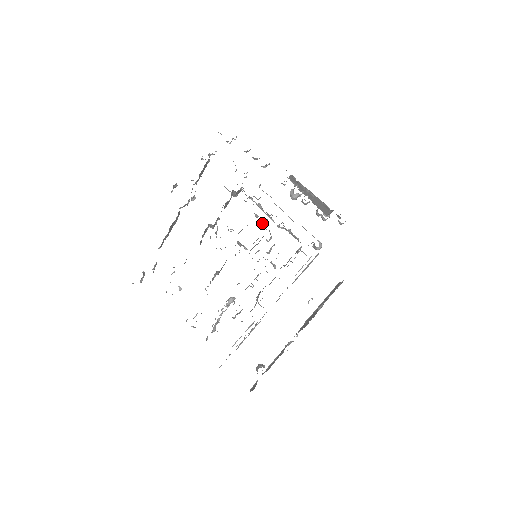
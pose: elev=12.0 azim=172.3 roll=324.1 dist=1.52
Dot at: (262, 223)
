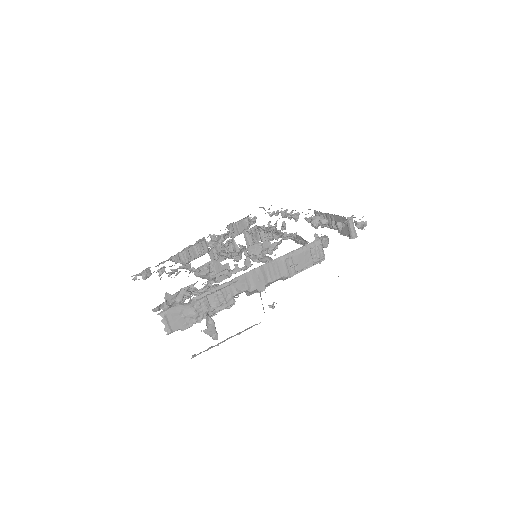
Dot at: occluded
